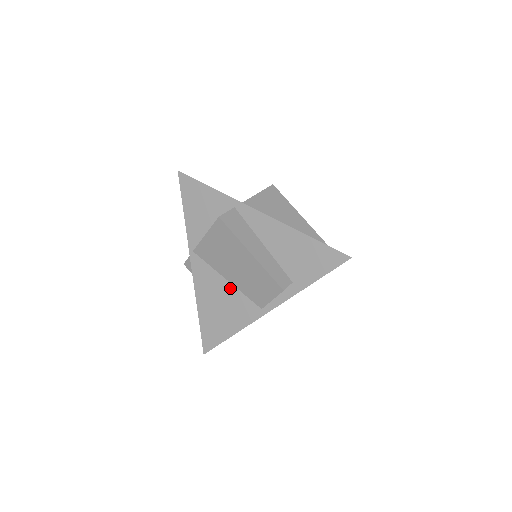
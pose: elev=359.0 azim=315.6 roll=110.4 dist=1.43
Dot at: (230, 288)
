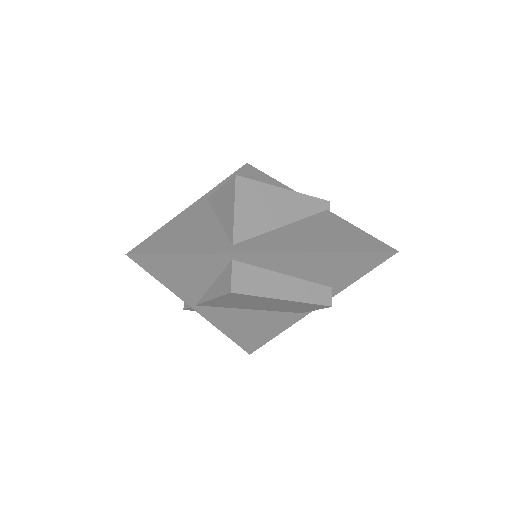
Dot at: (258, 313)
